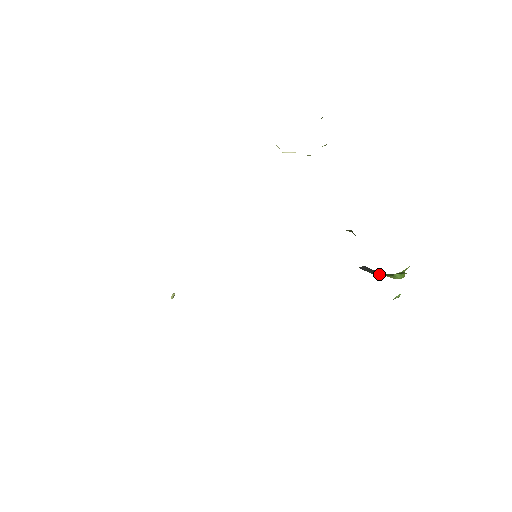
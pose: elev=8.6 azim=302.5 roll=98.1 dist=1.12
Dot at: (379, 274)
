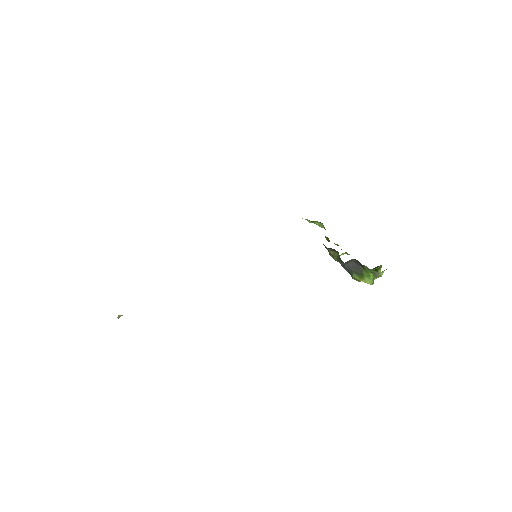
Dot at: (361, 271)
